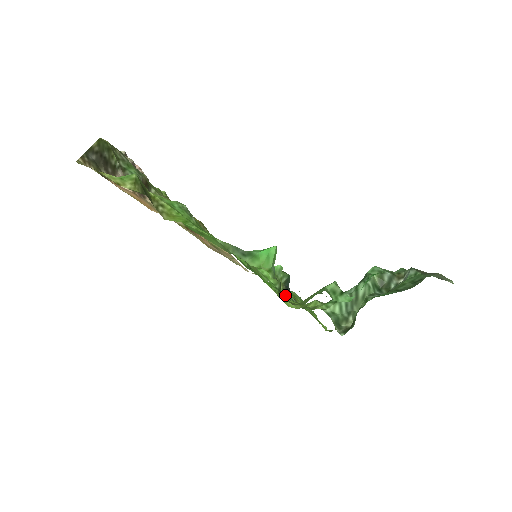
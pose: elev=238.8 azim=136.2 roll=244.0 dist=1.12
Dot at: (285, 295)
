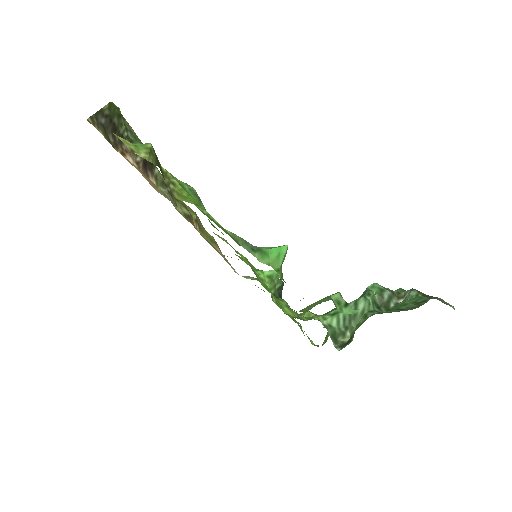
Dot at: (281, 301)
